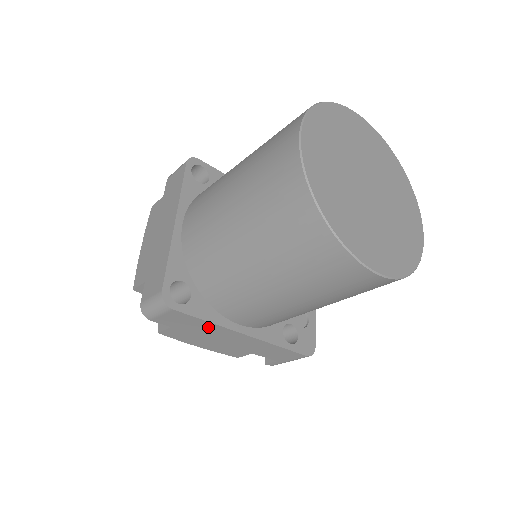
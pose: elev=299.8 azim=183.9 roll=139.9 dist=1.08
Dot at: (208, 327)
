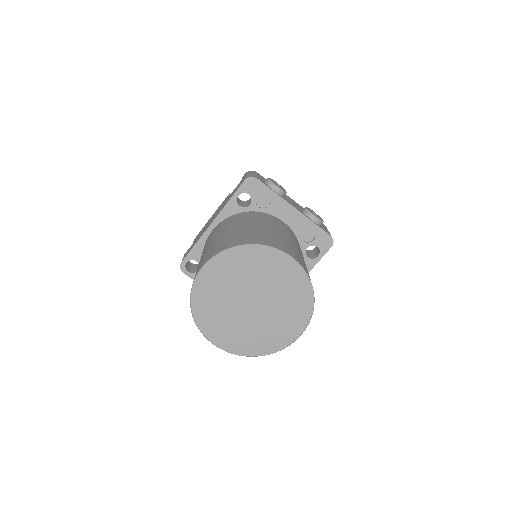
Dot at: occluded
